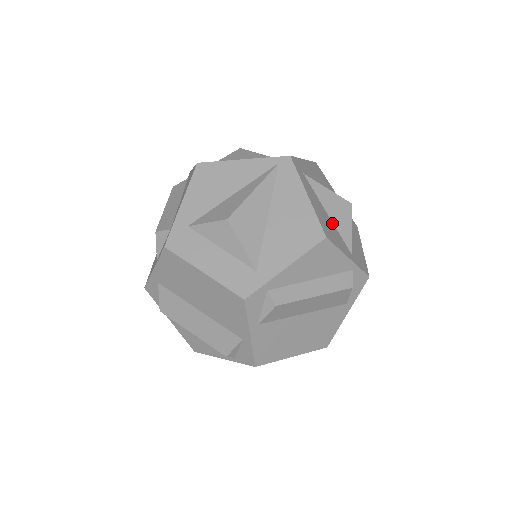
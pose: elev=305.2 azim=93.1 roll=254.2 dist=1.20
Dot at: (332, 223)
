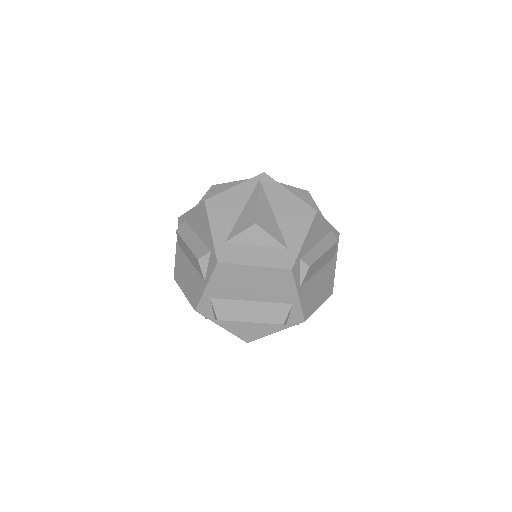
Dot at: occluded
